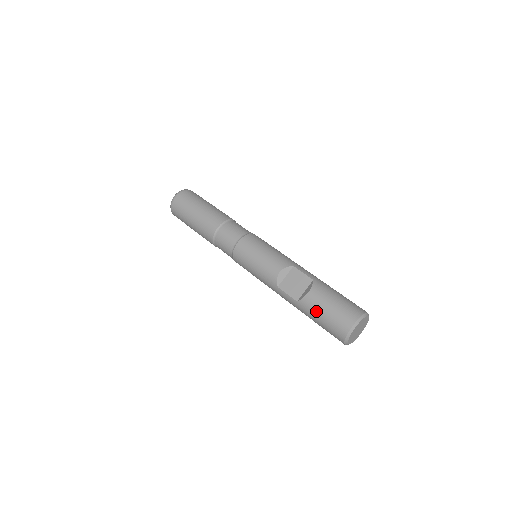
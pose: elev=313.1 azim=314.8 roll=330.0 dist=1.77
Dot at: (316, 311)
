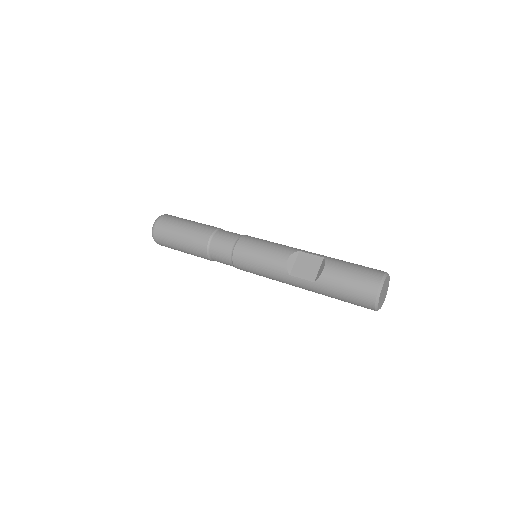
Dot at: (337, 284)
